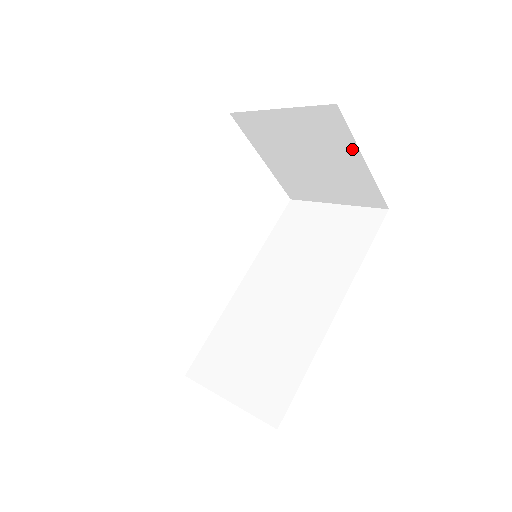
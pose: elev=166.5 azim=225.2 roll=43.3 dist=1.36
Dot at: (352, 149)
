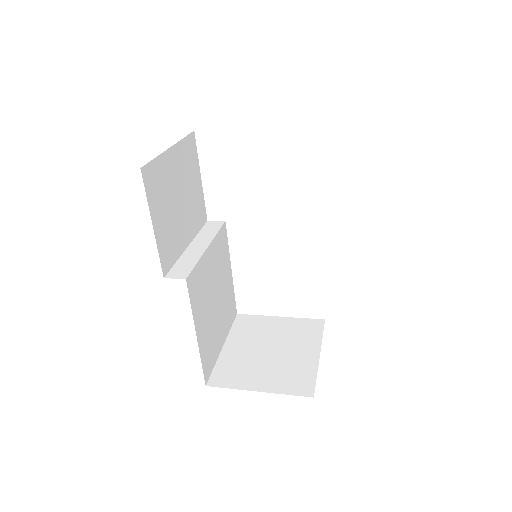
Dot at: occluded
